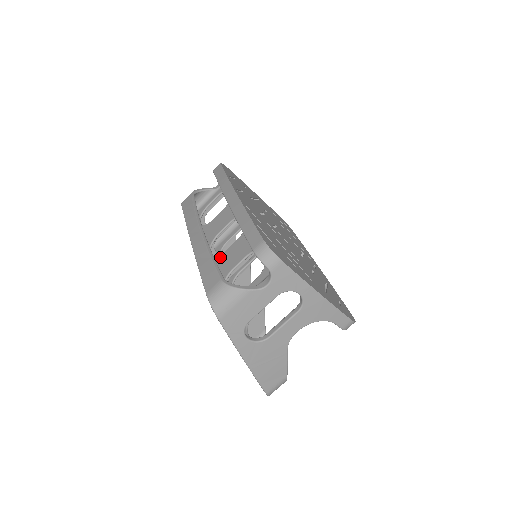
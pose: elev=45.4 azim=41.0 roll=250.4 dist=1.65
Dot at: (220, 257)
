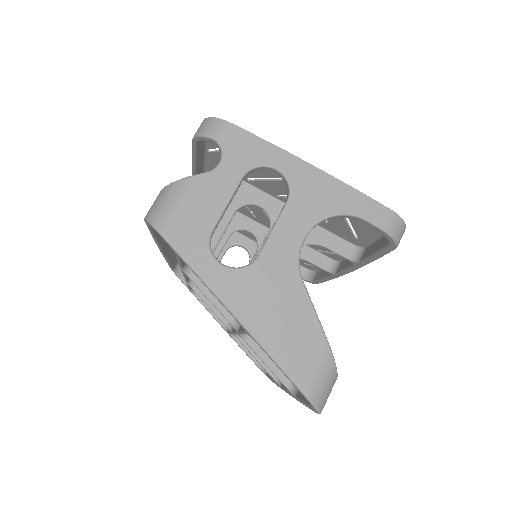
Dot at: occluded
